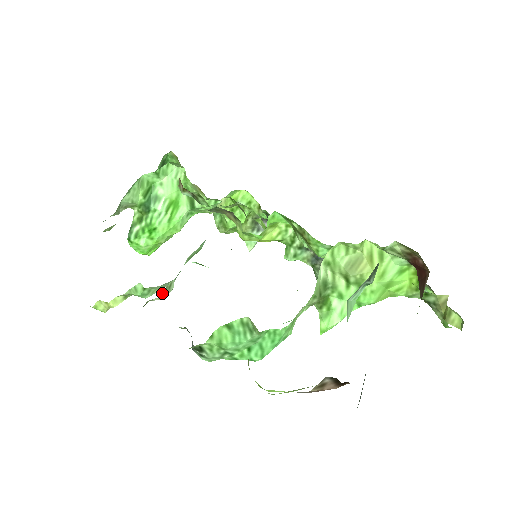
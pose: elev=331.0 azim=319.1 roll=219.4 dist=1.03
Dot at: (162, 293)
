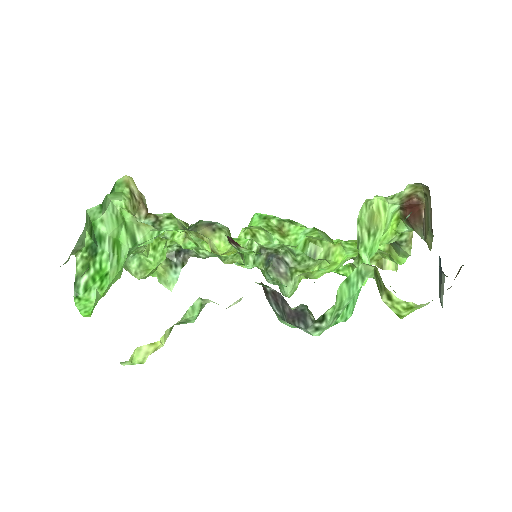
Dot at: occluded
